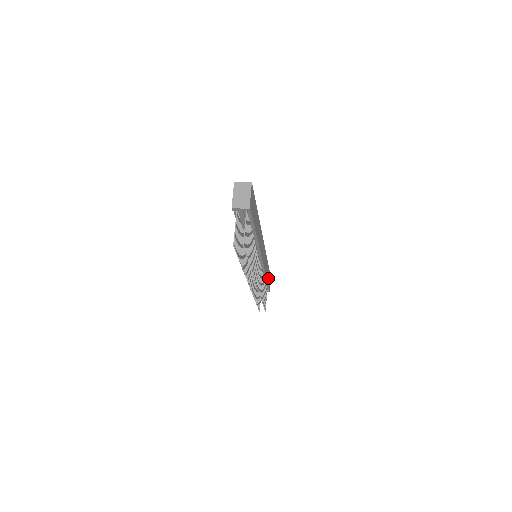
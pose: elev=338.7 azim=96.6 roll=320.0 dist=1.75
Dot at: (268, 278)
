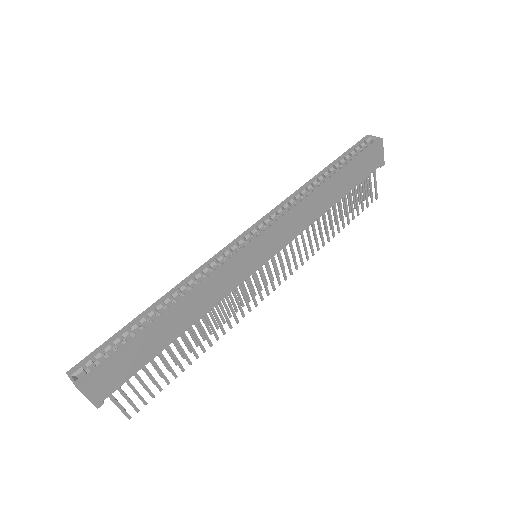
Dot at: (355, 177)
